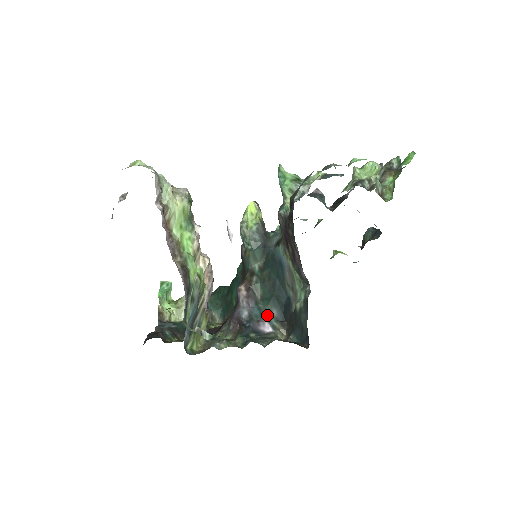
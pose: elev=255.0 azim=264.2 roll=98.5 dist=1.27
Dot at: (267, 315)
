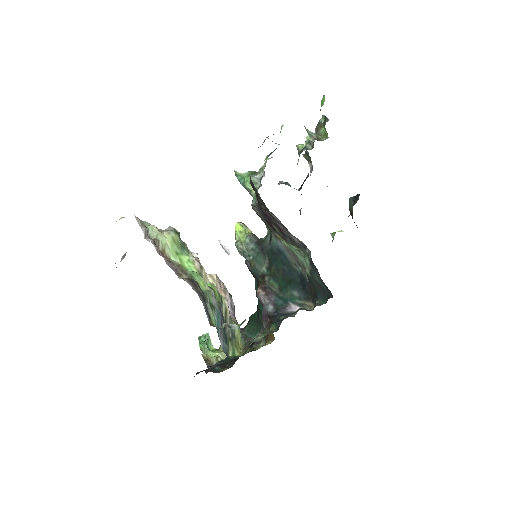
Dot at: (290, 299)
